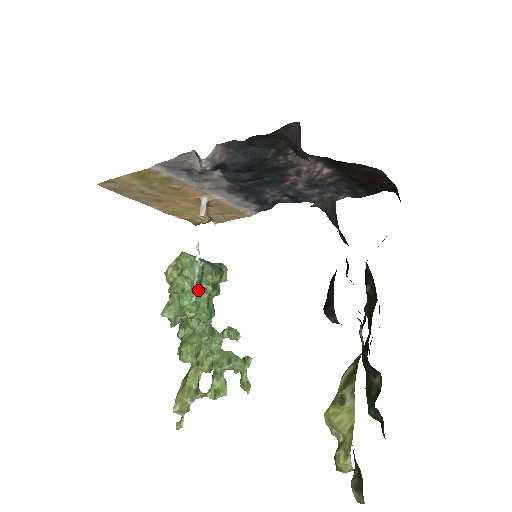
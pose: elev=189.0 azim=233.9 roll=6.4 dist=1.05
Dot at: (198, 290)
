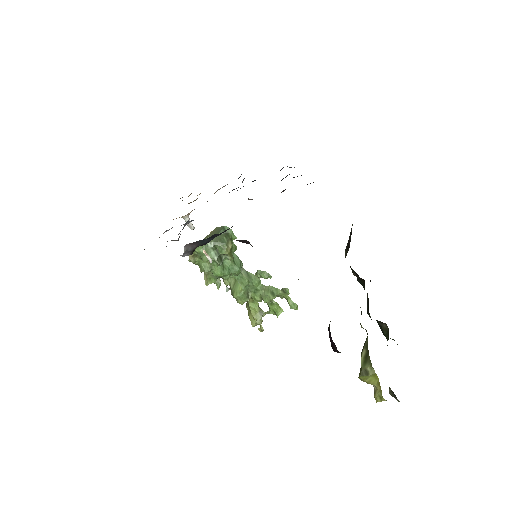
Dot at: occluded
